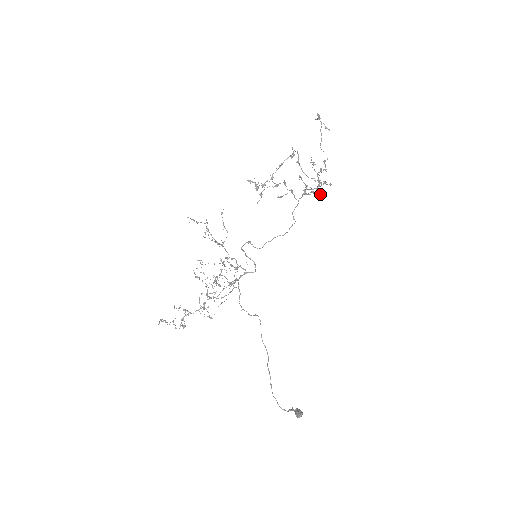
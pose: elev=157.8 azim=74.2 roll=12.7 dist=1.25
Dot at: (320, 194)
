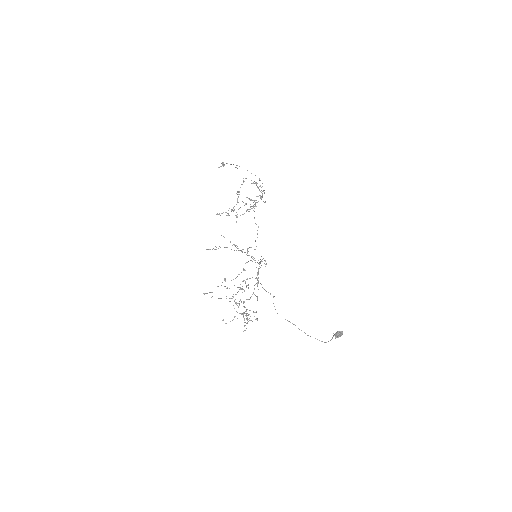
Dot at: occluded
